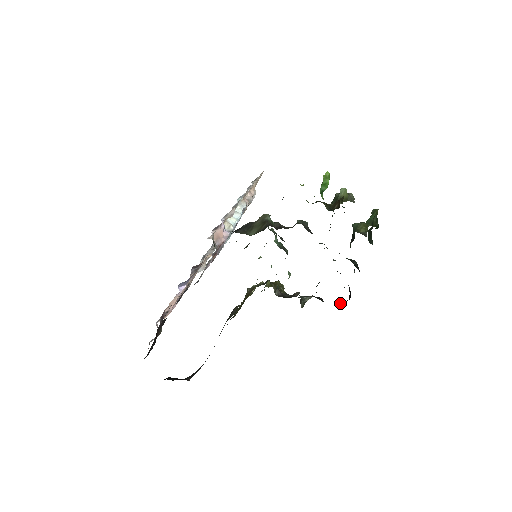
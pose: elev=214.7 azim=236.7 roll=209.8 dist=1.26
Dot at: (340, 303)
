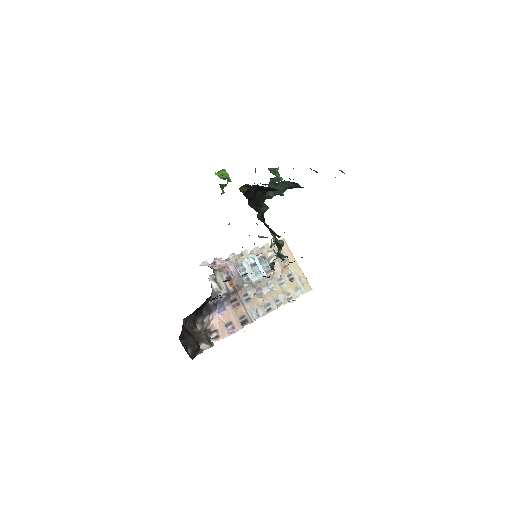
Dot at: occluded
